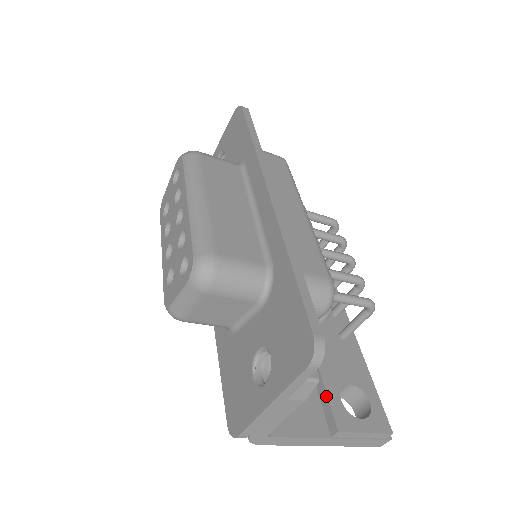
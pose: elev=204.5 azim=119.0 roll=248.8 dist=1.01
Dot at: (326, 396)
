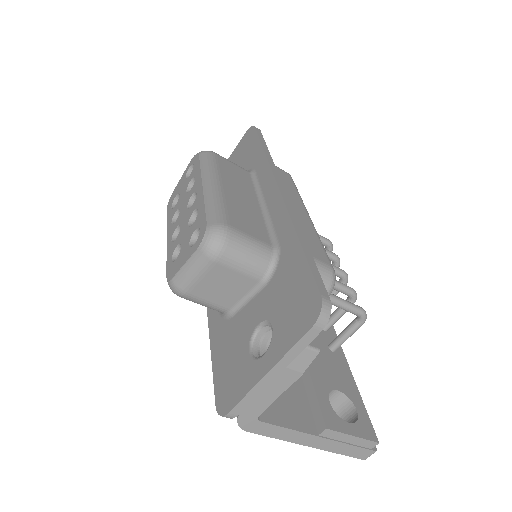
Dot at: (315, 395)
